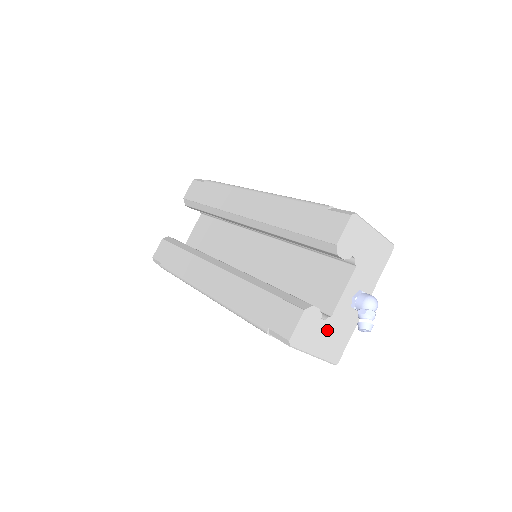
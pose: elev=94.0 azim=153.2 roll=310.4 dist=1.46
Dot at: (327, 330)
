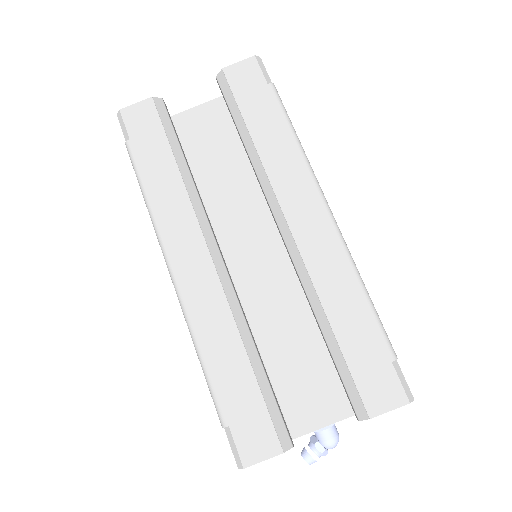
Dot at: occluded
